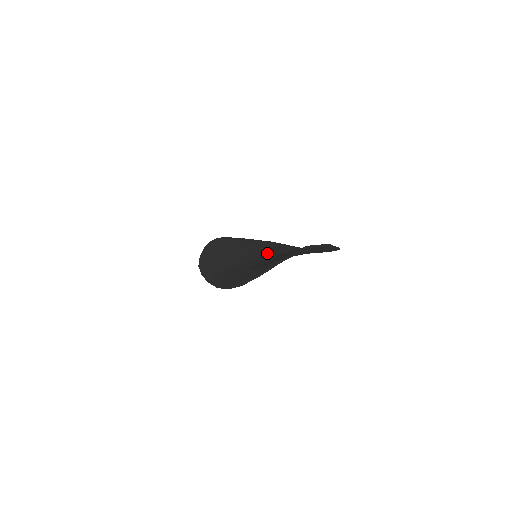
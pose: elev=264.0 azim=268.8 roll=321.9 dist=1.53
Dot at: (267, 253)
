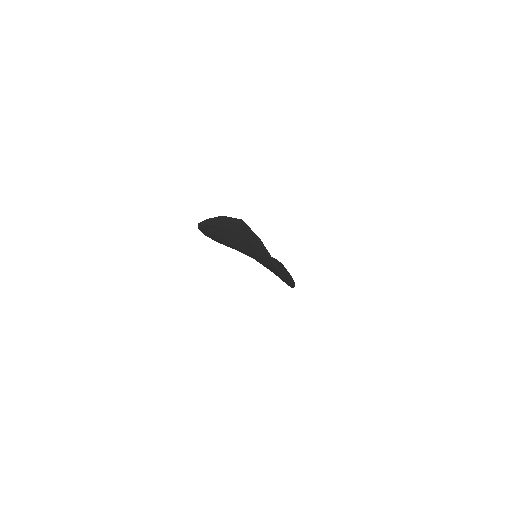
Dot at: occluded
